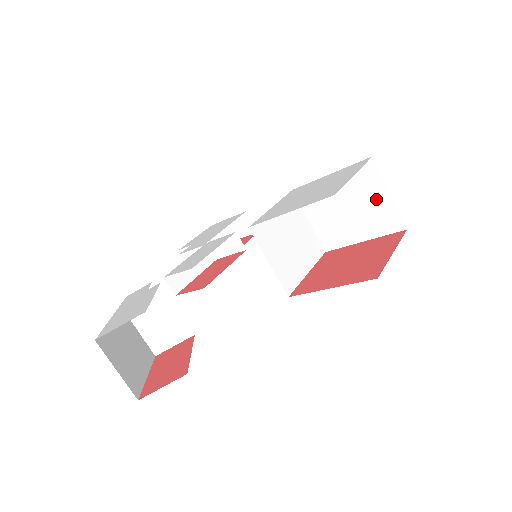
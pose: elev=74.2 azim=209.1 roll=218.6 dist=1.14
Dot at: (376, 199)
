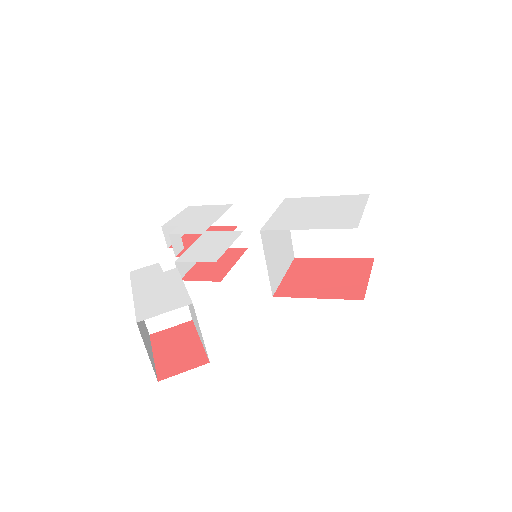
Dot at: (359, 228)
